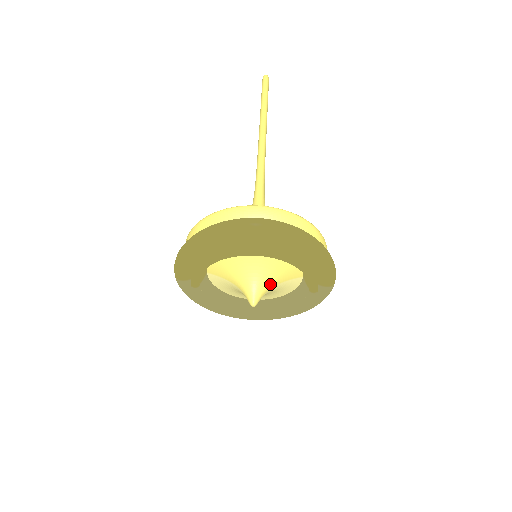
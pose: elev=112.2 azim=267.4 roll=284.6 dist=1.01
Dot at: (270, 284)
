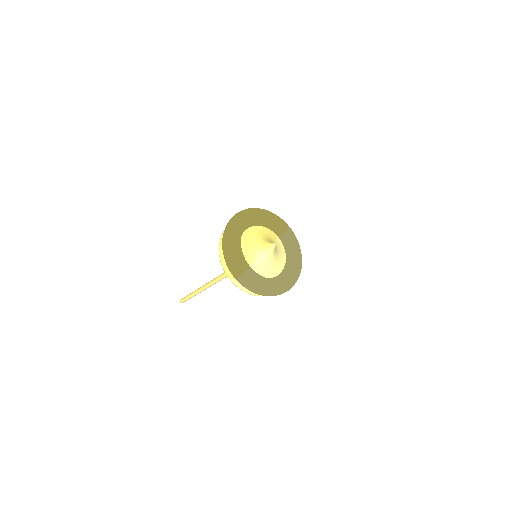
Dot at: (270, 241)
